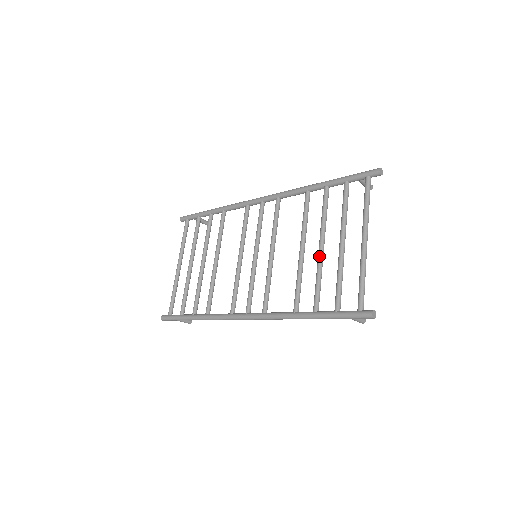
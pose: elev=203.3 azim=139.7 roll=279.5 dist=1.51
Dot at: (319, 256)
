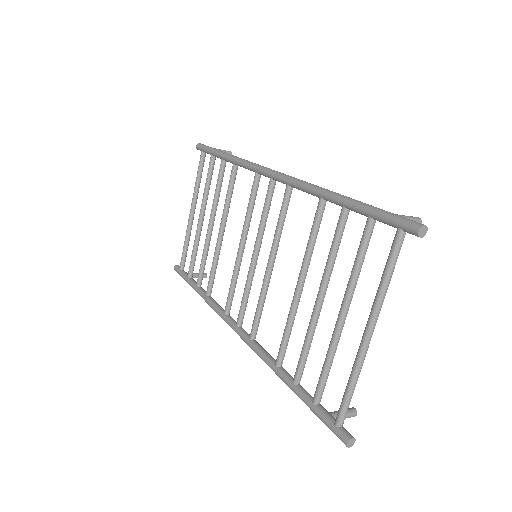
Dot at: (312, 314)
